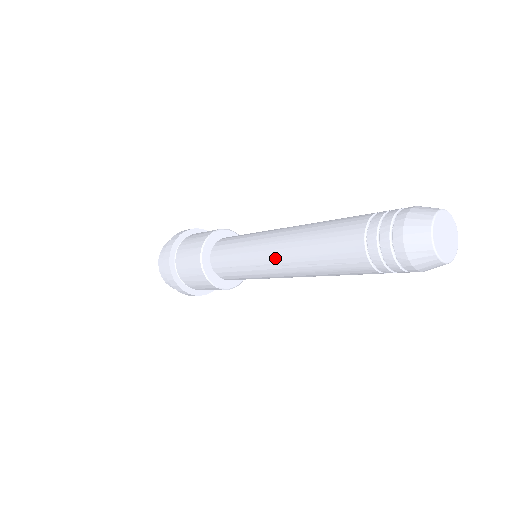
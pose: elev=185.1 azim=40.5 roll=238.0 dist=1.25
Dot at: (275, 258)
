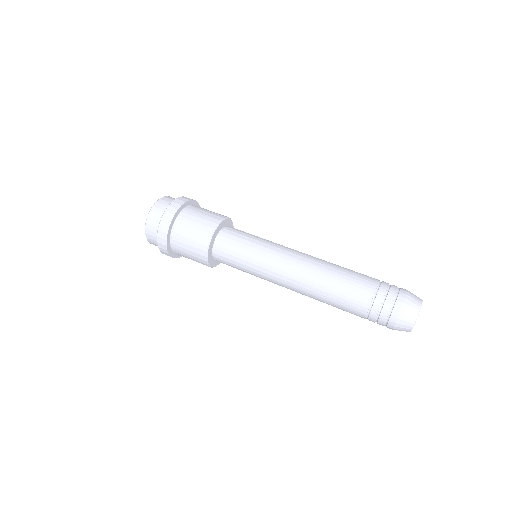
Dot at: (289, 273)
